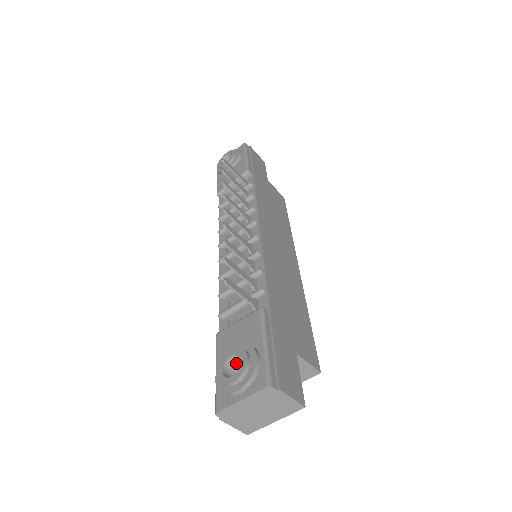
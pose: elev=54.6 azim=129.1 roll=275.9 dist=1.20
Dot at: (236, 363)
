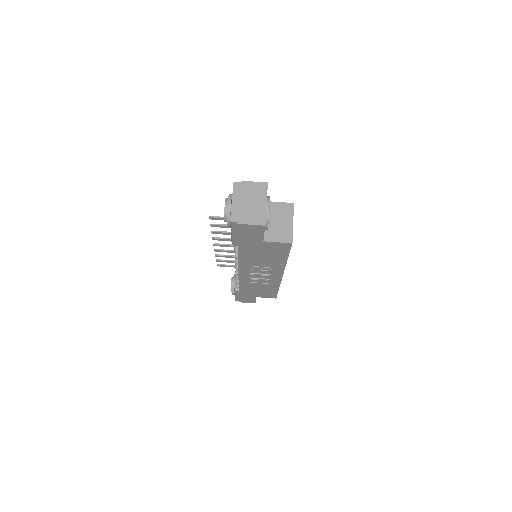
Dot at: occluded
